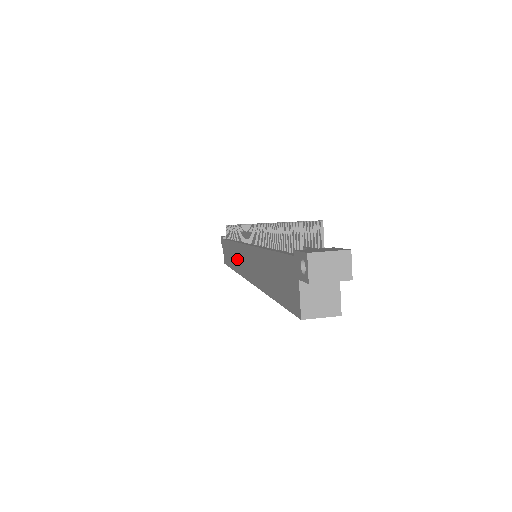
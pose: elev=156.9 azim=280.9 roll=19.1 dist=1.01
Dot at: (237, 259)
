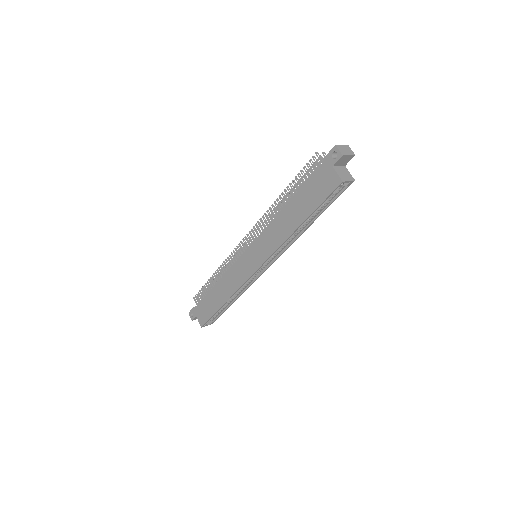
Dot at: (235, 278)
